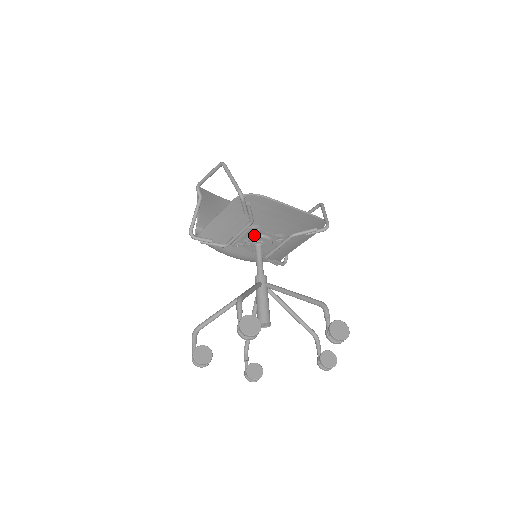
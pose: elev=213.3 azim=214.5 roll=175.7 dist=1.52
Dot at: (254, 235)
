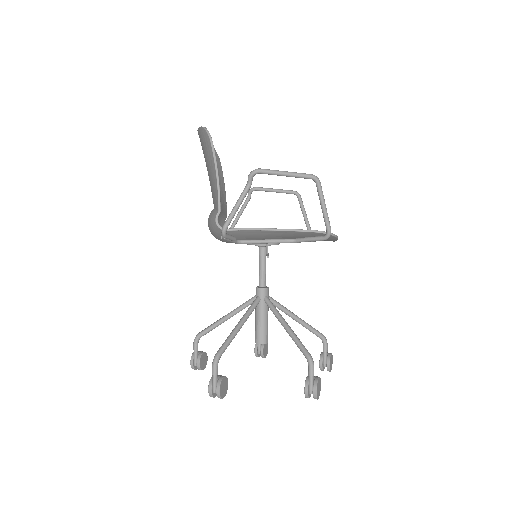
Dot at: (275, 243)
